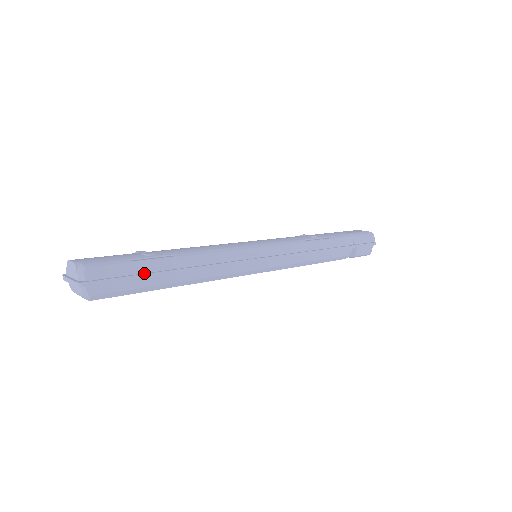
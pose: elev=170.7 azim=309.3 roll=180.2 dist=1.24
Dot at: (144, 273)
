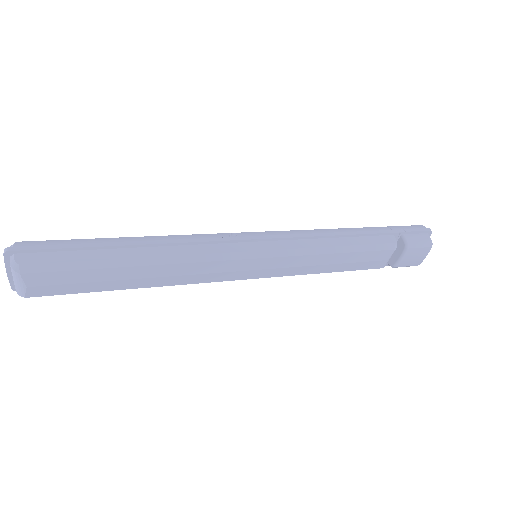
Dot at: (87, 245)
